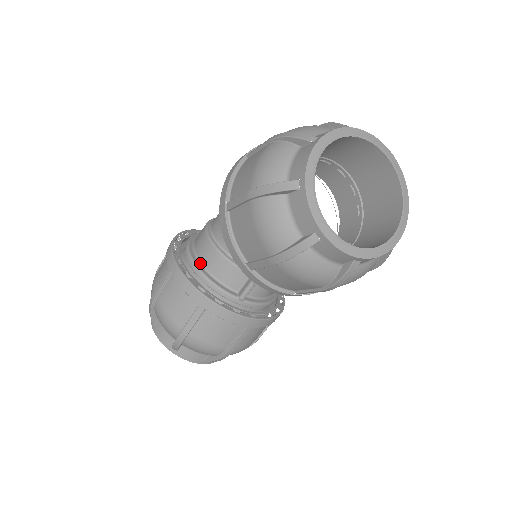
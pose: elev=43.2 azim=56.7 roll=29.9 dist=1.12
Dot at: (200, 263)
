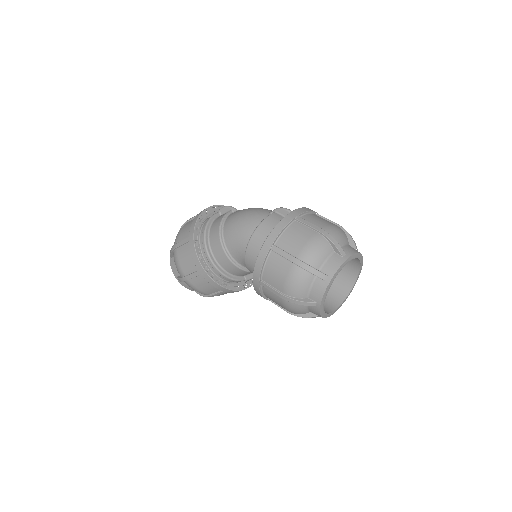
Dot at: (221, 267)
